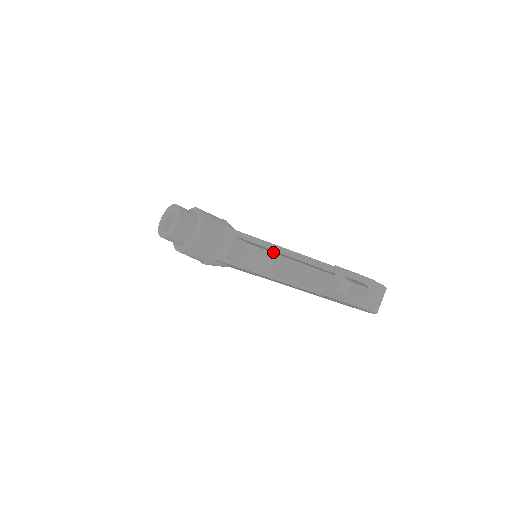
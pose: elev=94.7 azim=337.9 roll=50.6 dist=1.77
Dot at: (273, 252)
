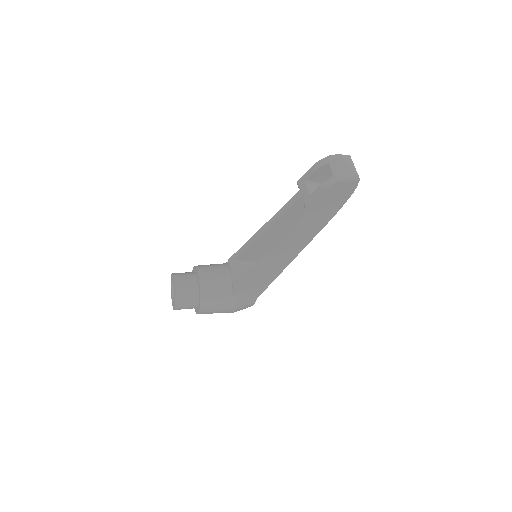
Dot at: (270, 244)
